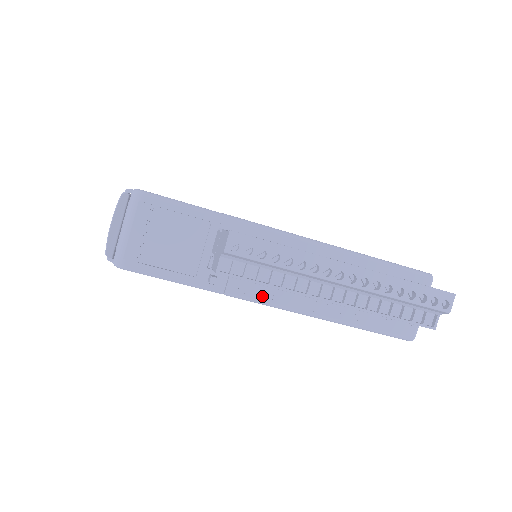
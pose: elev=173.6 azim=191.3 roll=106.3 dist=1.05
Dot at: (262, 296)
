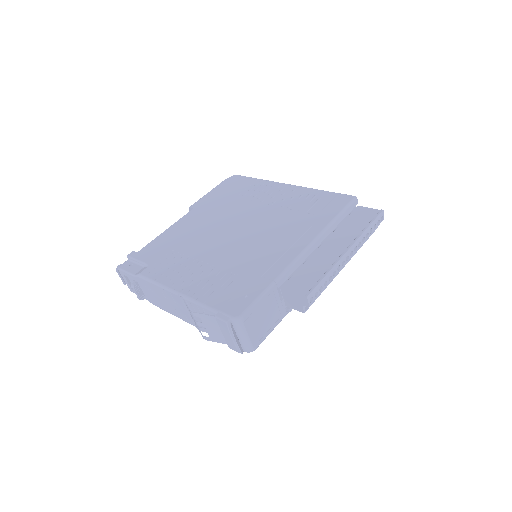
Dot at: occluded
